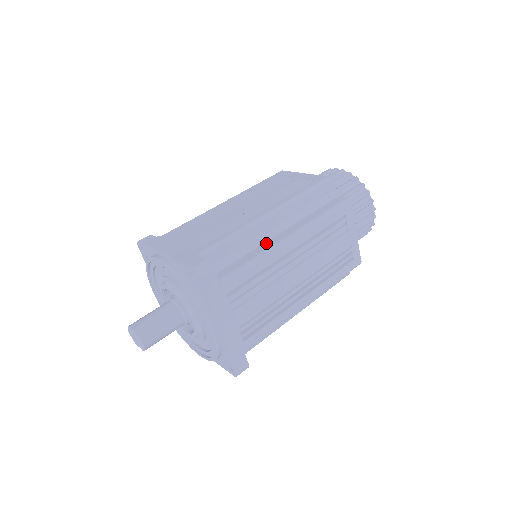
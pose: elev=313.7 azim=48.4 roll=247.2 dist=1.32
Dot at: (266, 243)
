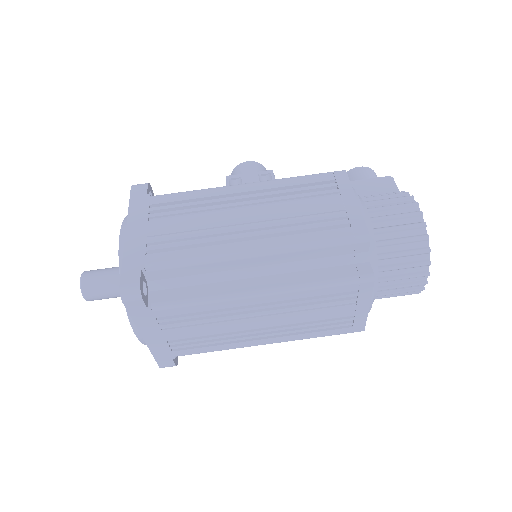
Dot at: (233, 282)
